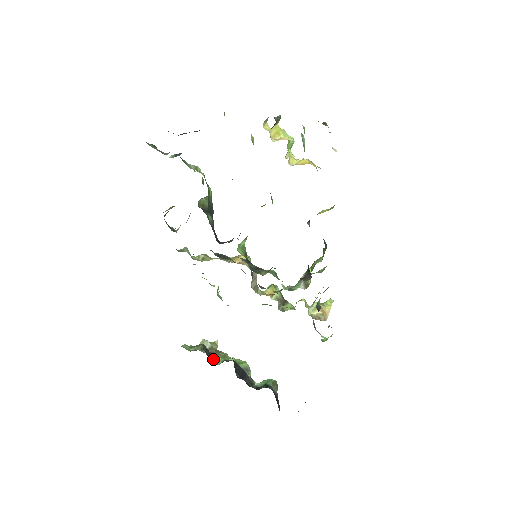
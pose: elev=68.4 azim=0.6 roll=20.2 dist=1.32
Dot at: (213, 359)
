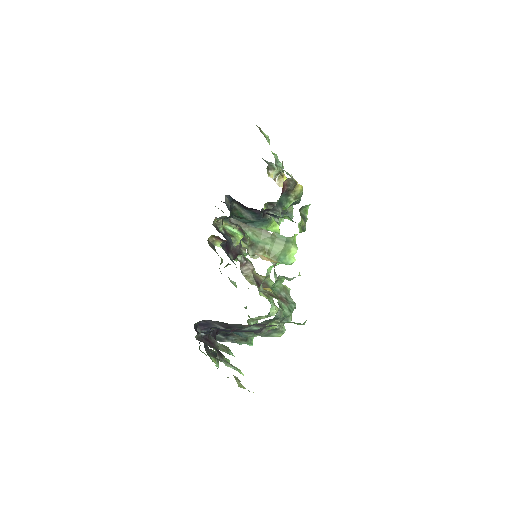
Dot at: occluded
